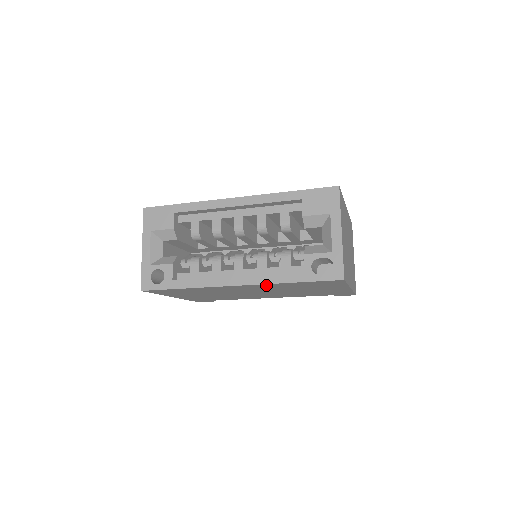
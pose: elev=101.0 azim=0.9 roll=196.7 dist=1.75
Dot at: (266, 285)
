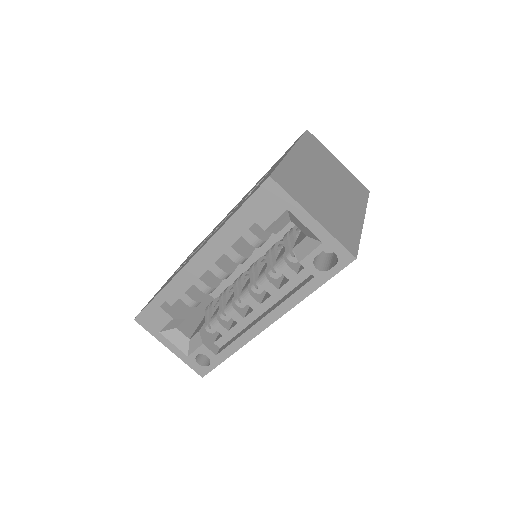
Dot at: occluded
